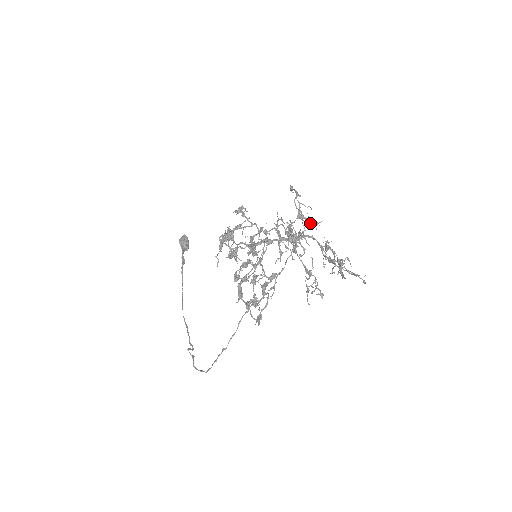
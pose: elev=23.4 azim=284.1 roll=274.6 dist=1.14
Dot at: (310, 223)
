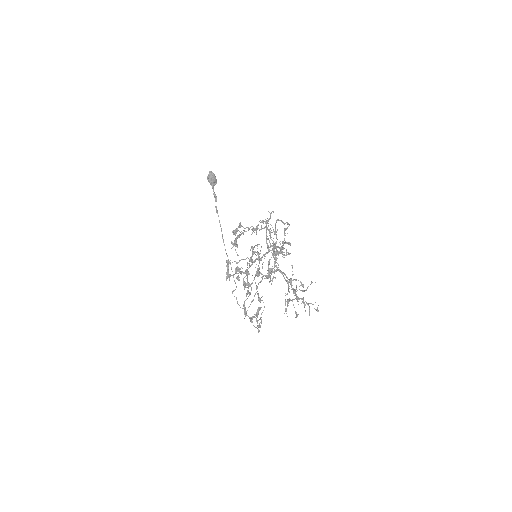
Dot at: occluded
